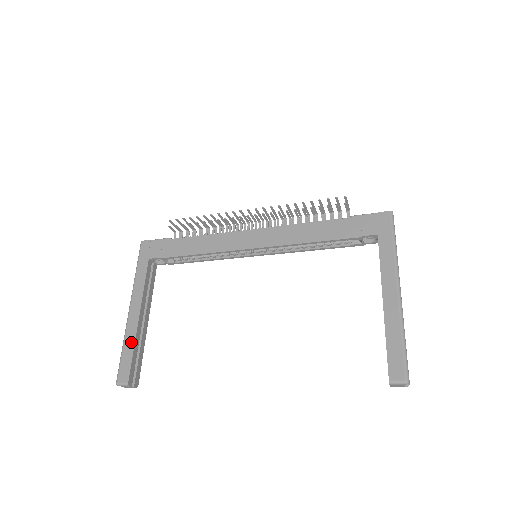
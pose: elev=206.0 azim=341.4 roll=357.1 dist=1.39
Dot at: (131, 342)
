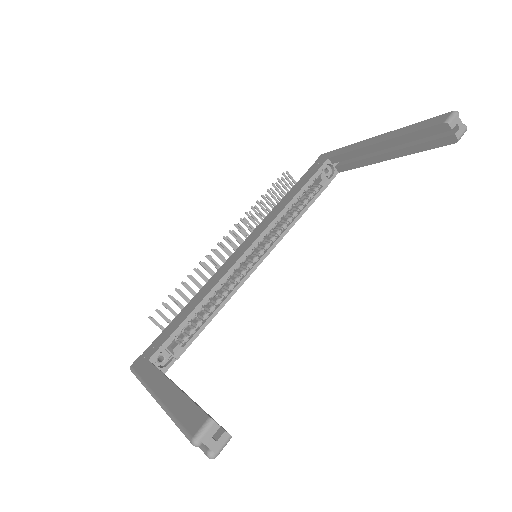
Dot at: (180, 400)
